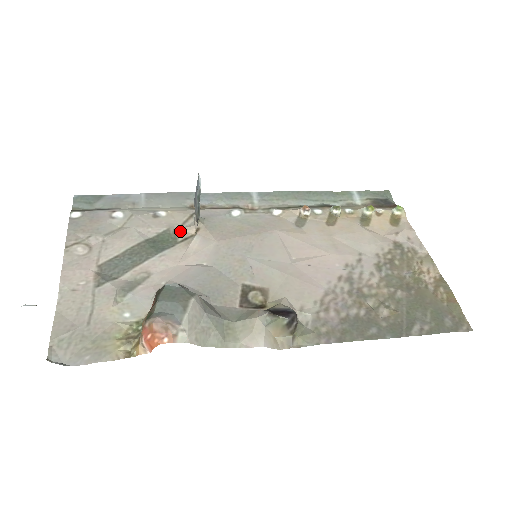
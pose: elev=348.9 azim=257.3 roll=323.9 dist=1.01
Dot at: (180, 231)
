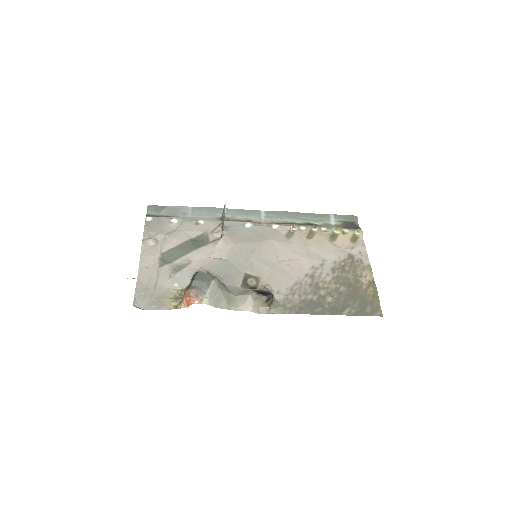
Dot at: (211, 235)
